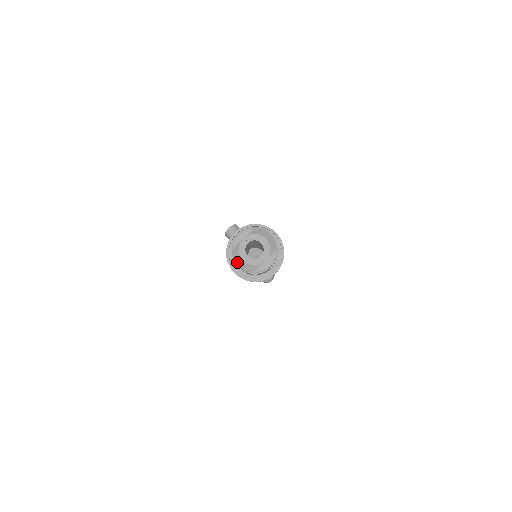
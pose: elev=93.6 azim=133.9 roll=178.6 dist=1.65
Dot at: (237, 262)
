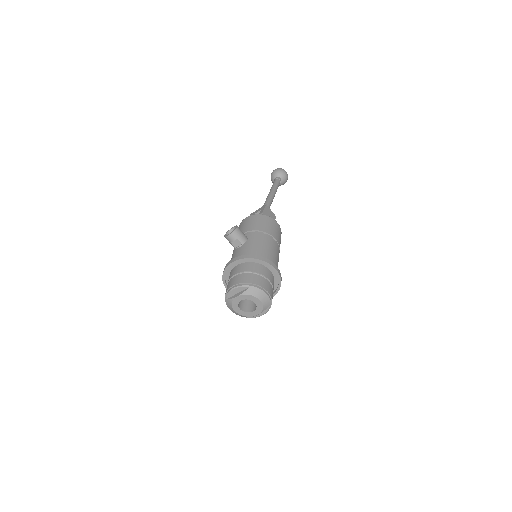
Dot at: (230, 309)
